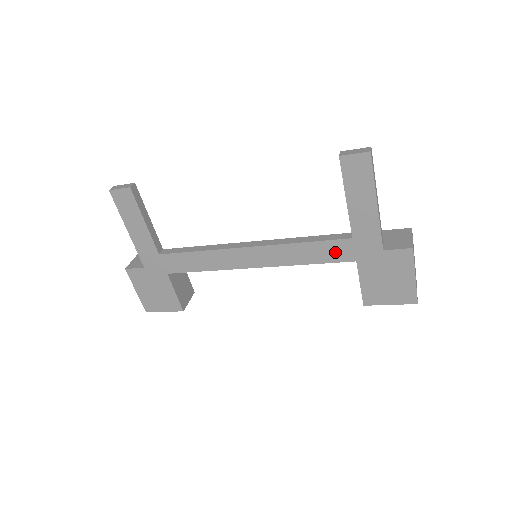
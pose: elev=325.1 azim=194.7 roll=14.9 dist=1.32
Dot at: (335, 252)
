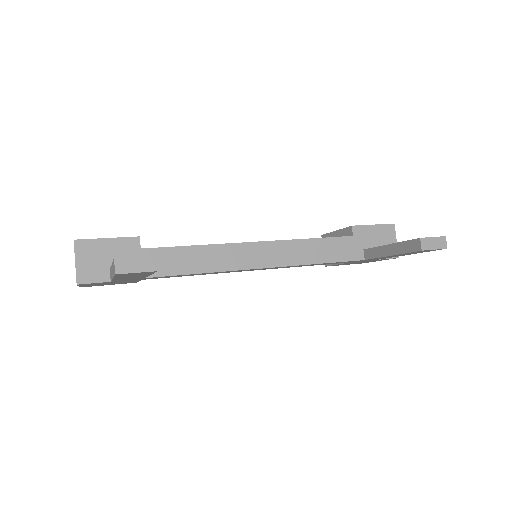
Dot at: occluded
